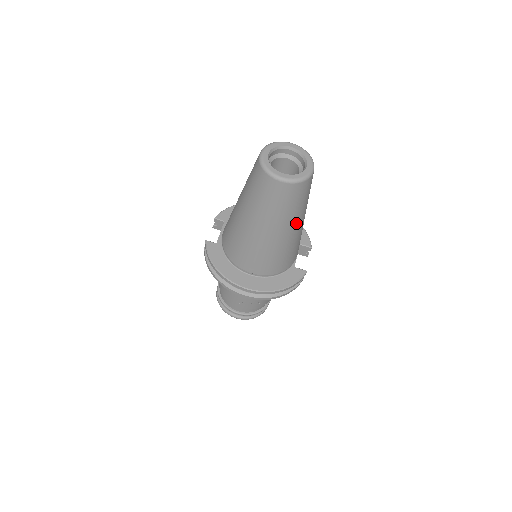
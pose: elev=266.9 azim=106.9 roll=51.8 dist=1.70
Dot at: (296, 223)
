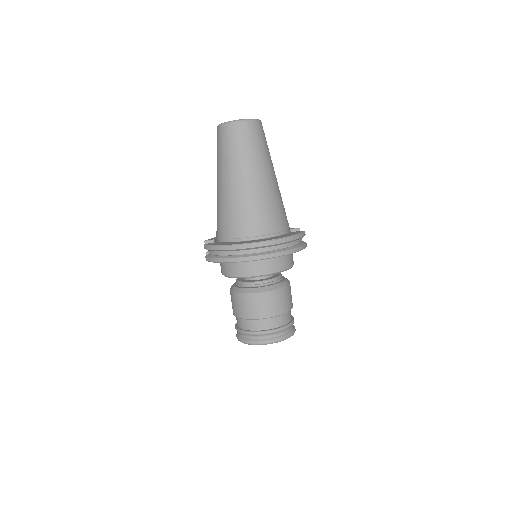
Dot at: (270, 168)
